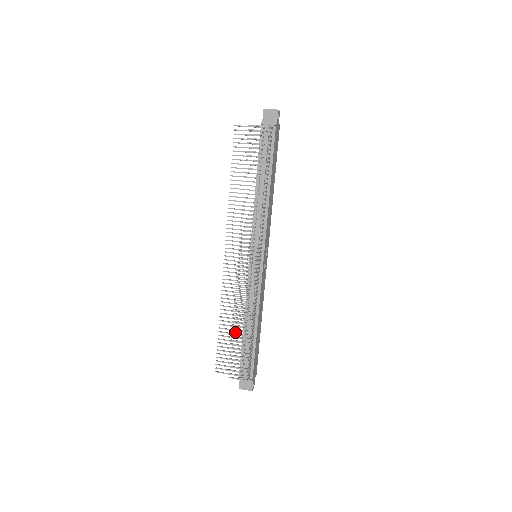
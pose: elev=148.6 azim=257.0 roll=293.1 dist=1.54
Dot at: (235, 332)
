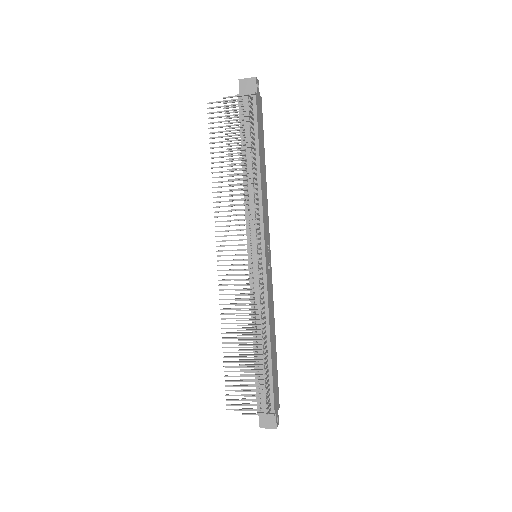
Dot at: (243, 354)
